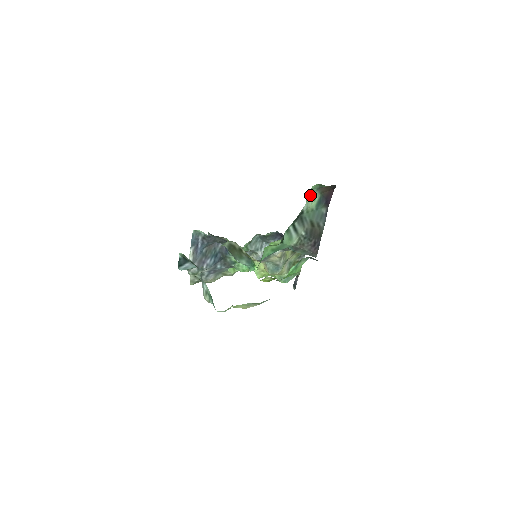
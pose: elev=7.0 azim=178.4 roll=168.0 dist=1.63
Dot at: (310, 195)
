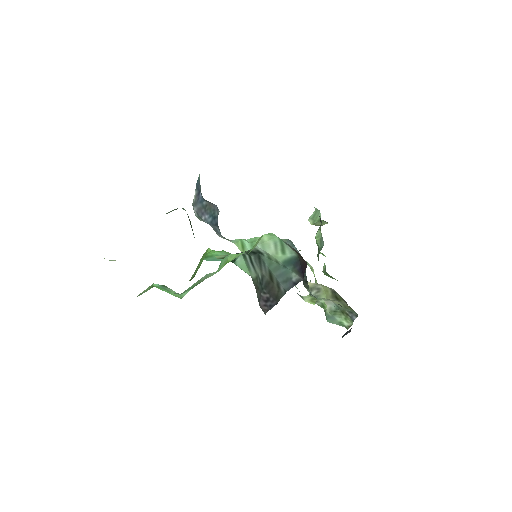
Dot at: (274, 241)
